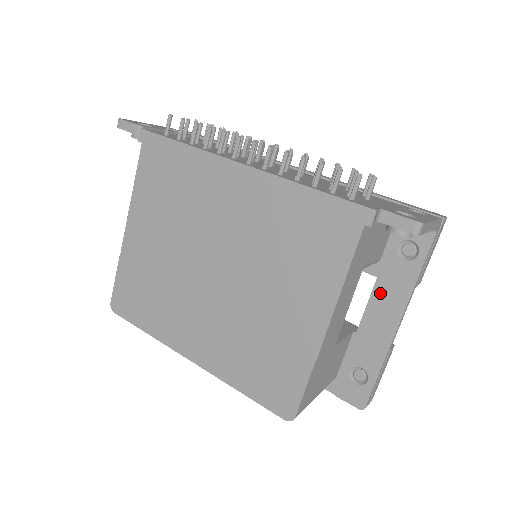
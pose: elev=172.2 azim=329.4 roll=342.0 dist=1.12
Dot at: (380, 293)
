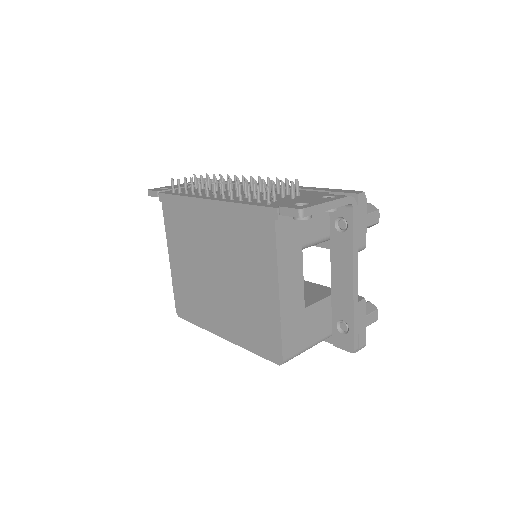
Dot at: (335, 261)
